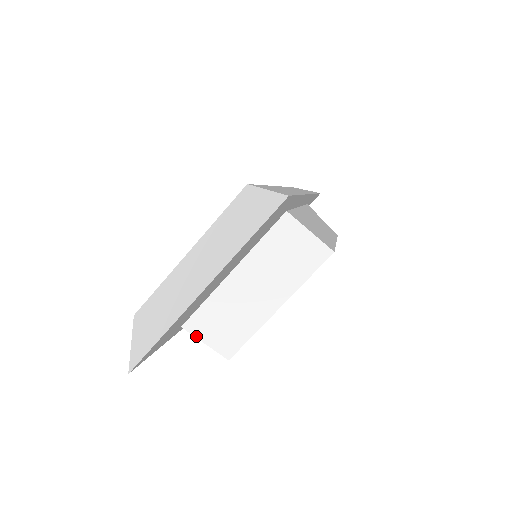
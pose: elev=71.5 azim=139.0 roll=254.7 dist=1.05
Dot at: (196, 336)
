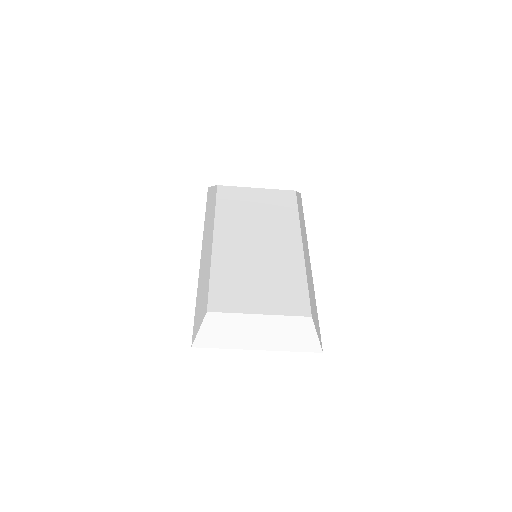
Dot at: occluded
